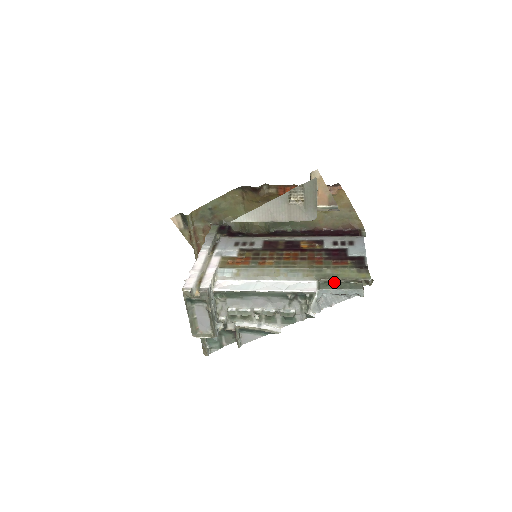
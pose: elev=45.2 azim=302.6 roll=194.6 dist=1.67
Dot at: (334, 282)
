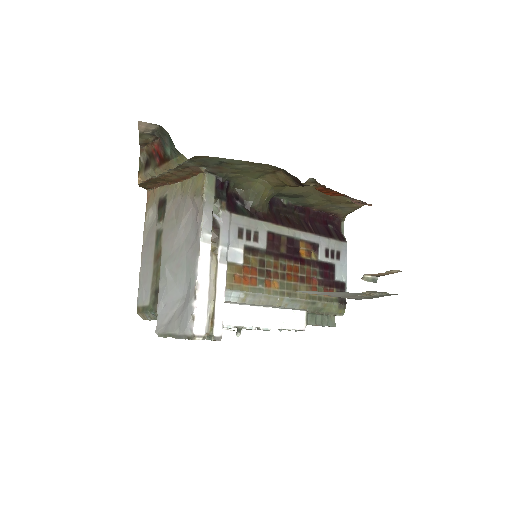
Dot at: (318, 314)
